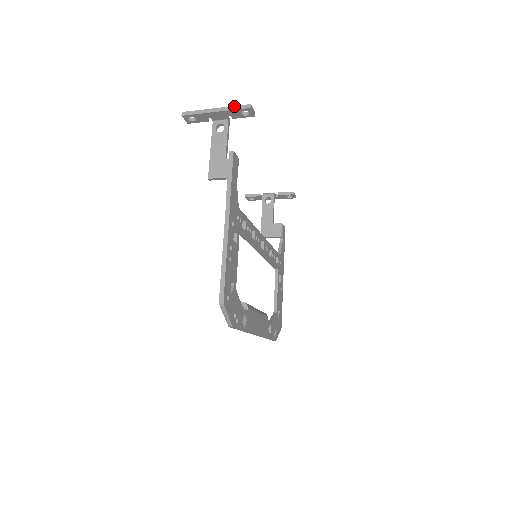
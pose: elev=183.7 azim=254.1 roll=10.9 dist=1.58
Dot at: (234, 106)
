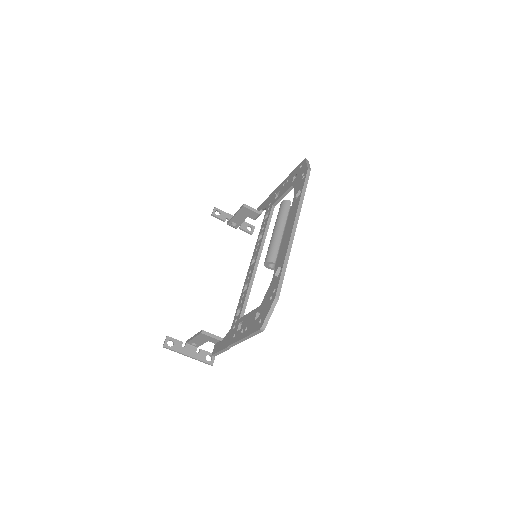
Dot at: (245, 223)
